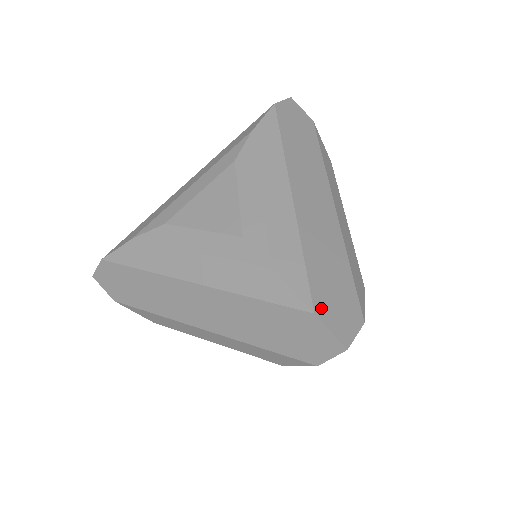
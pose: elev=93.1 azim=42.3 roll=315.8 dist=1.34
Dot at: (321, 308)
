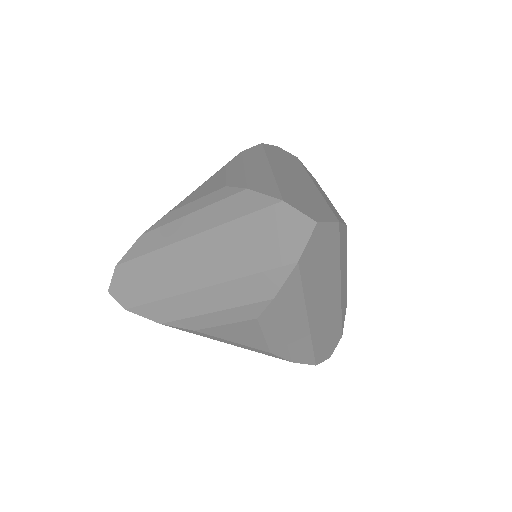
Dot at: (291, 202)
